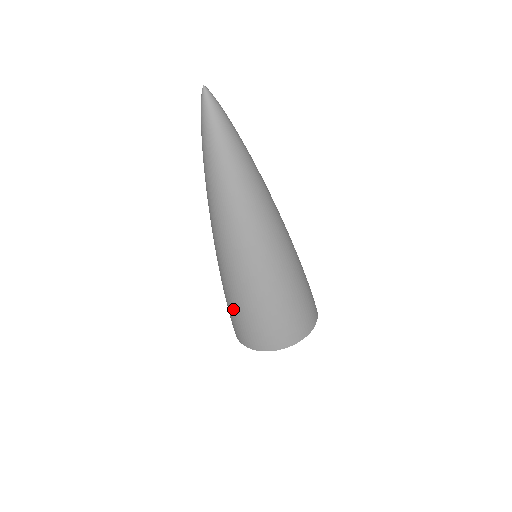
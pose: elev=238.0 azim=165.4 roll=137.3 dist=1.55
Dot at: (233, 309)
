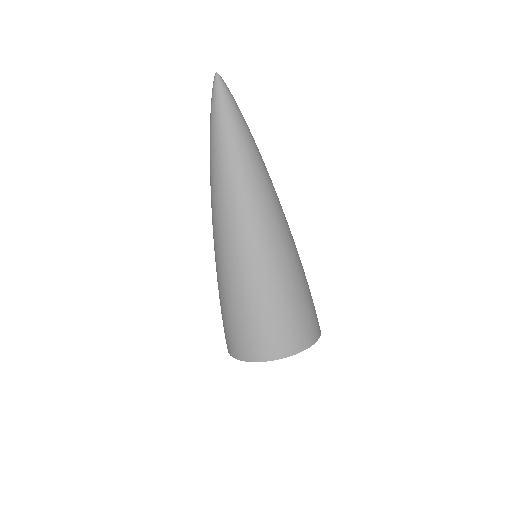
Dot at: (227, 310)
